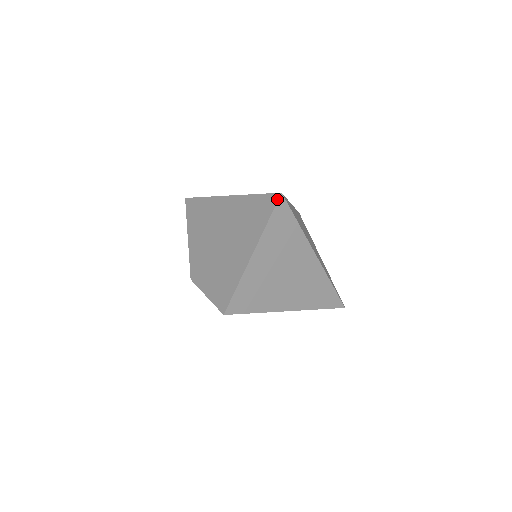
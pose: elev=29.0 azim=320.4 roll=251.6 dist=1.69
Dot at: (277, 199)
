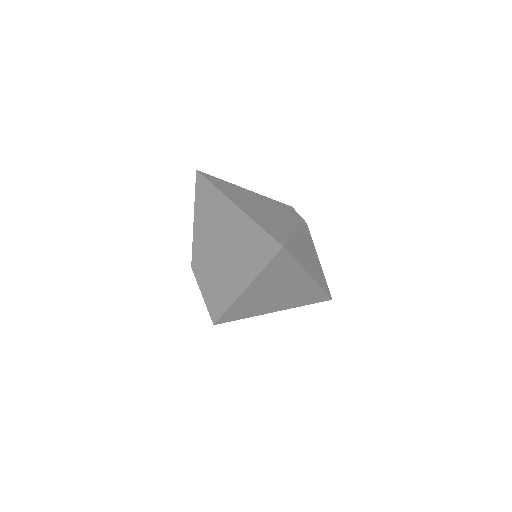
Dot at: (278, 250)
